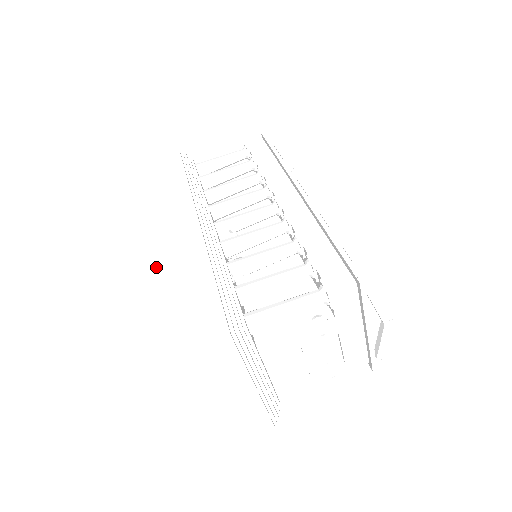
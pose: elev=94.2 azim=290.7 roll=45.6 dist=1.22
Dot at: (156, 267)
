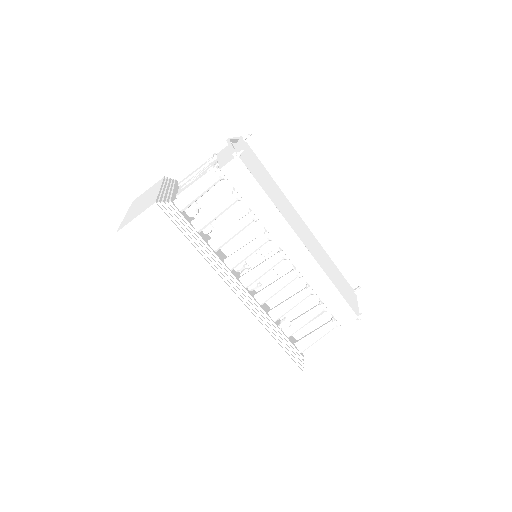
Dot at: (232, 343)
